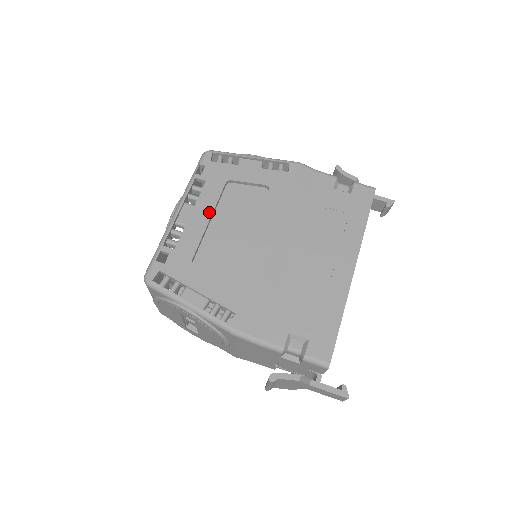
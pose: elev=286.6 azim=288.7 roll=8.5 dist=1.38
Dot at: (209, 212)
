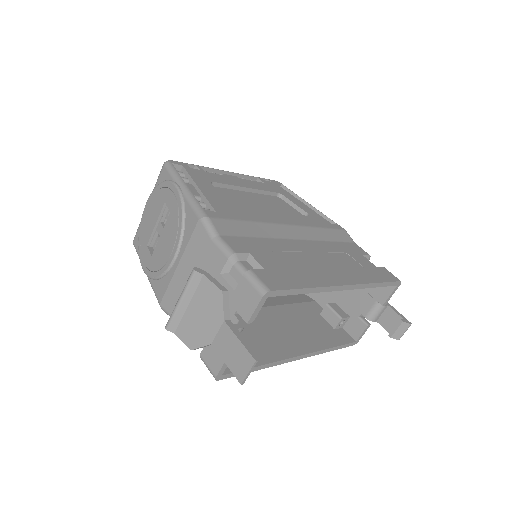
Dot at: (251, 187)
